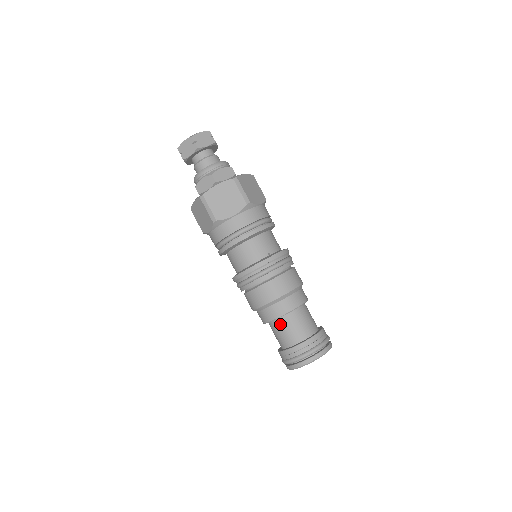
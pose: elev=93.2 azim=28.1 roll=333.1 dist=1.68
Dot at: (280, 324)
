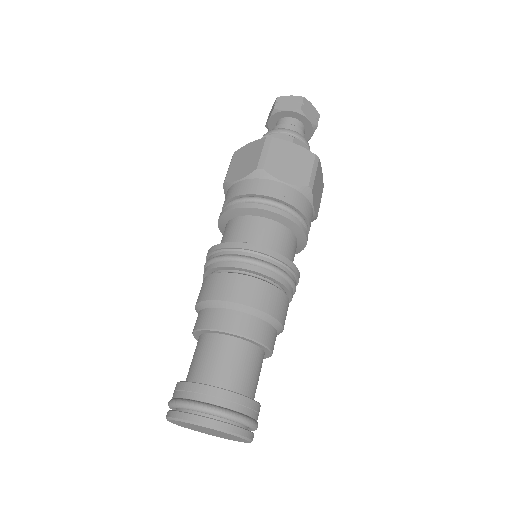
Dot at: (197, 344)
